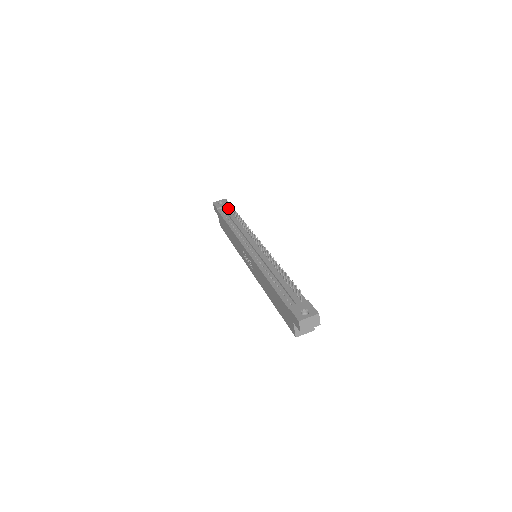
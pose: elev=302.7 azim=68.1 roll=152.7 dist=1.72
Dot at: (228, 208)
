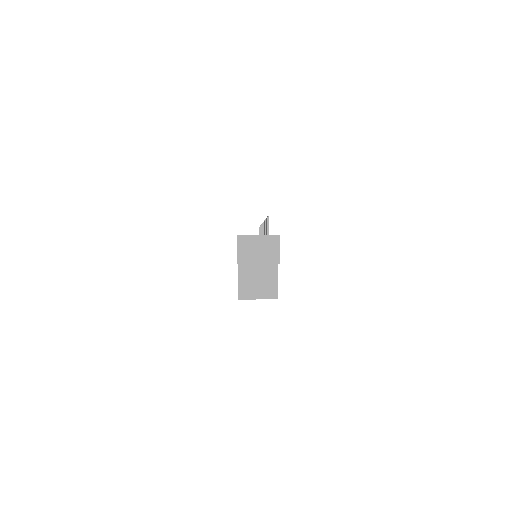
Dot at: occluded
